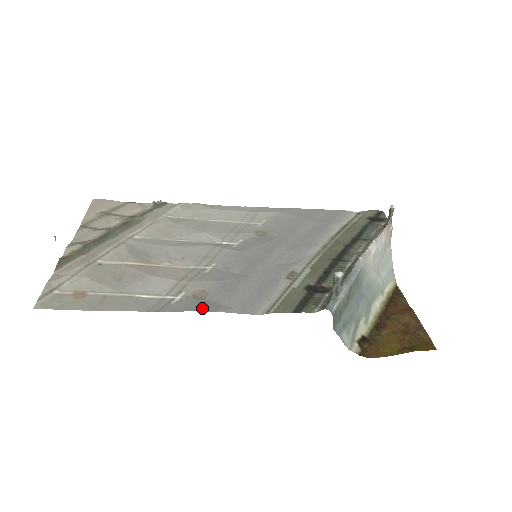
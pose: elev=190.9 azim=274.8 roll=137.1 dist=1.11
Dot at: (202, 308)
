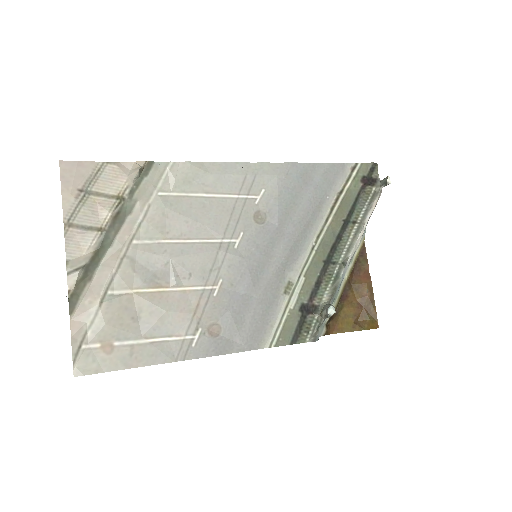
Dot at: (219, 350)
